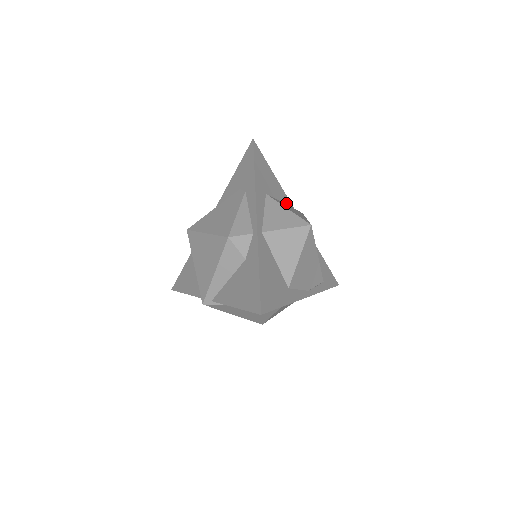
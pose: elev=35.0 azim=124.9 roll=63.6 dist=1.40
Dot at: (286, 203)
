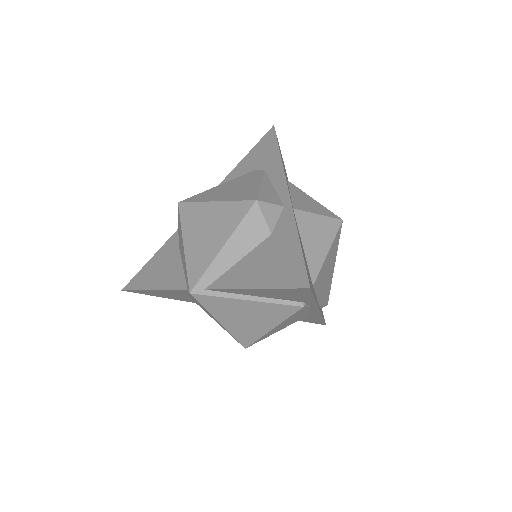
Dot at: occluded
